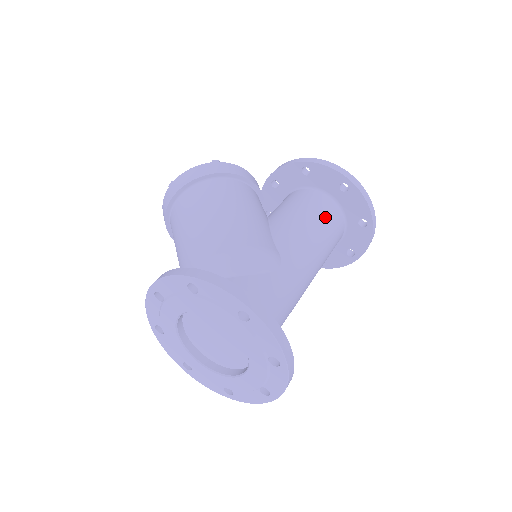
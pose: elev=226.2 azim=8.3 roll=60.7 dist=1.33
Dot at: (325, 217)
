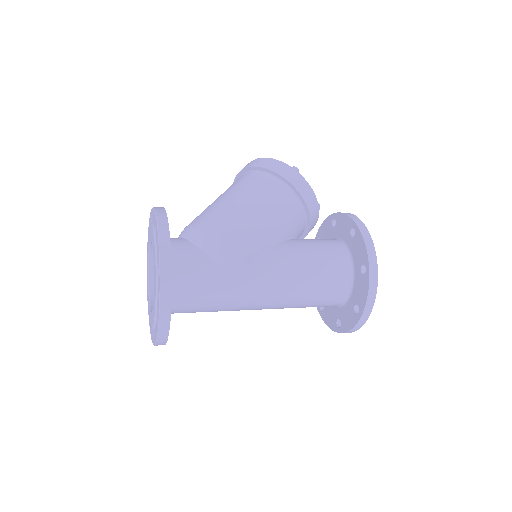
Dot at: (326, 276)
